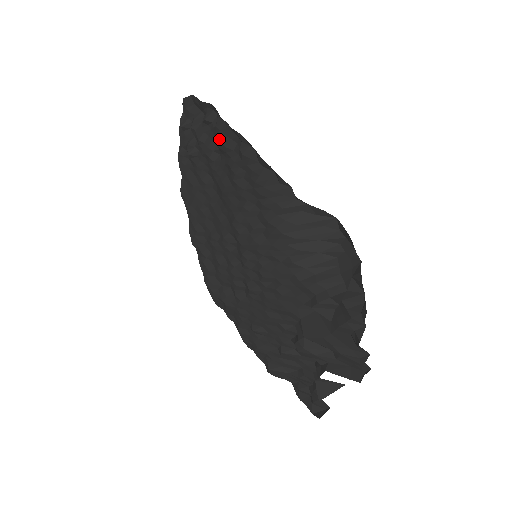
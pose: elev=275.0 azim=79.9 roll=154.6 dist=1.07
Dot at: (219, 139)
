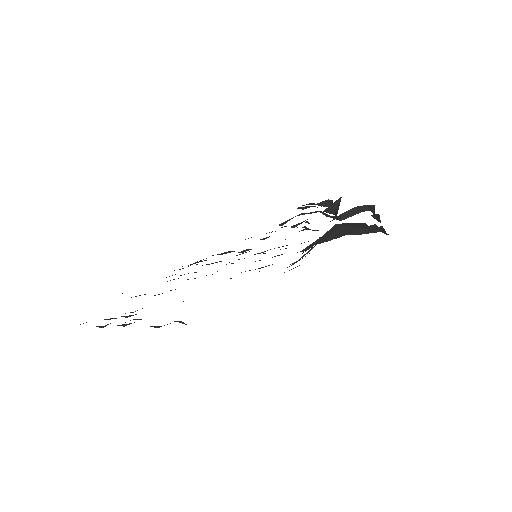
Dot at: occluded
